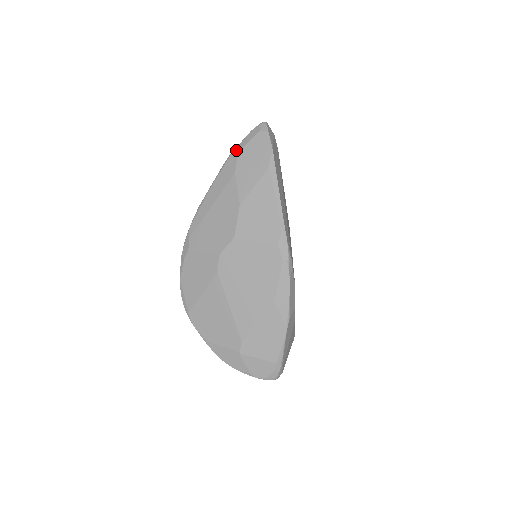
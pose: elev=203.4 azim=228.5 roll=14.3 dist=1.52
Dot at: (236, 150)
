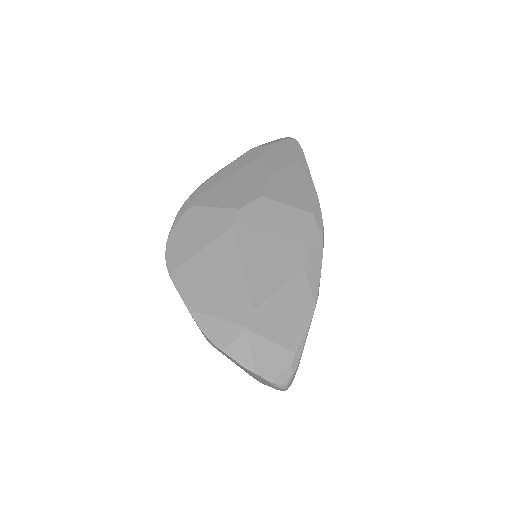
Dot at: (262, 145)
